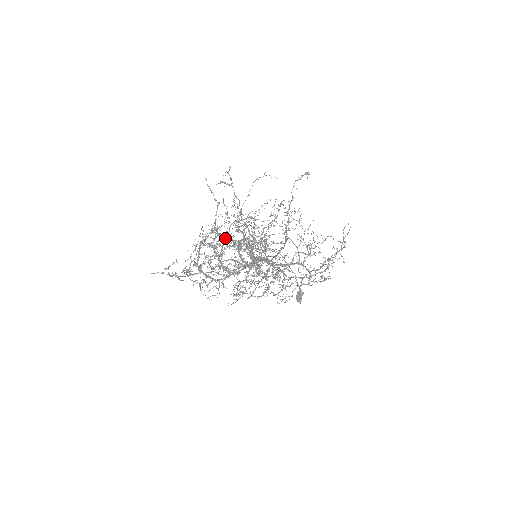
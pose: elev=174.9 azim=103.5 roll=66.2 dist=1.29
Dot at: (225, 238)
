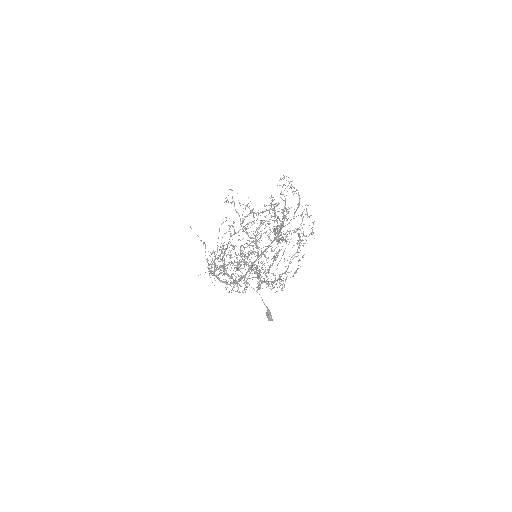
Dot at: occluded
